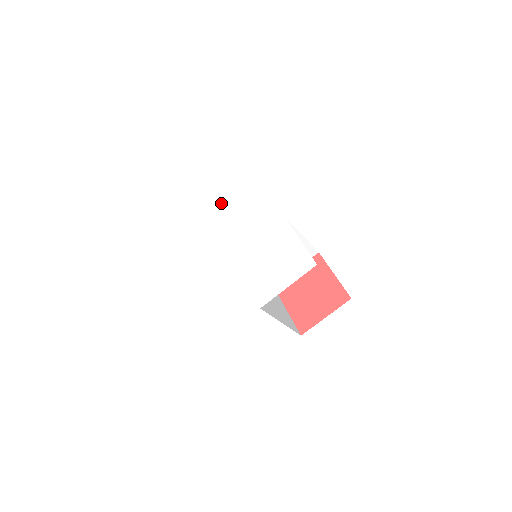
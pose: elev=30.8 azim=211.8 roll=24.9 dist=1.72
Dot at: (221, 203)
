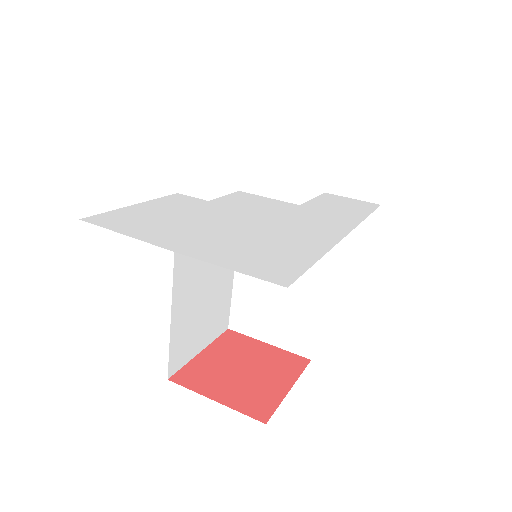
Dot at: (302, 206)
